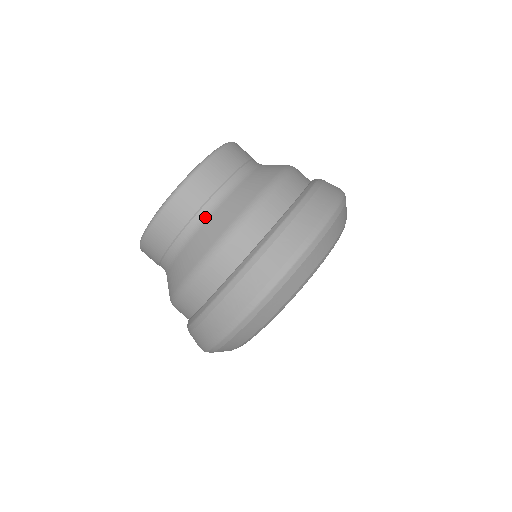
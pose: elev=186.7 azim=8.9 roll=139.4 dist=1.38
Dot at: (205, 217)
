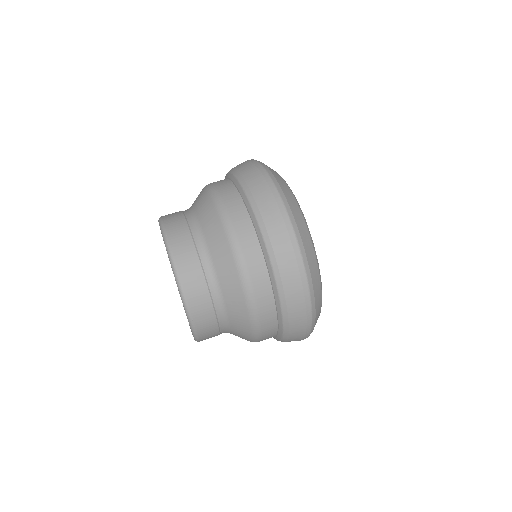
Dot at: (195, 222)
